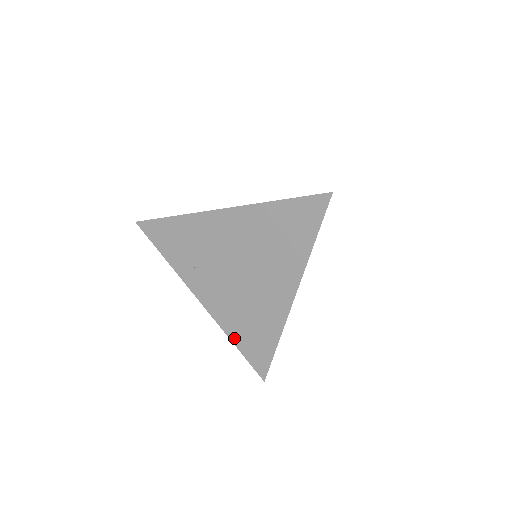
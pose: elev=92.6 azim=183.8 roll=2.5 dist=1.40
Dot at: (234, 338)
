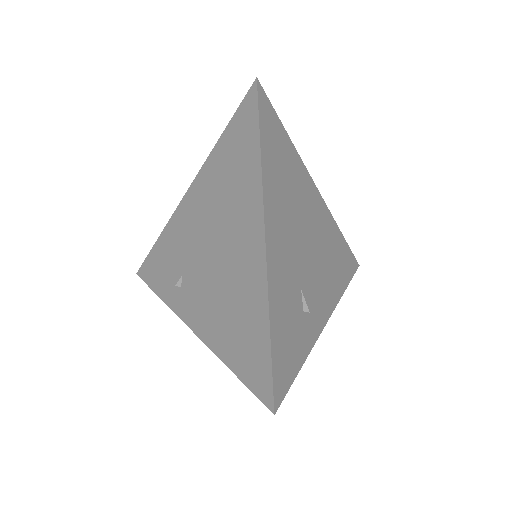
Dot at: (227, 357)
